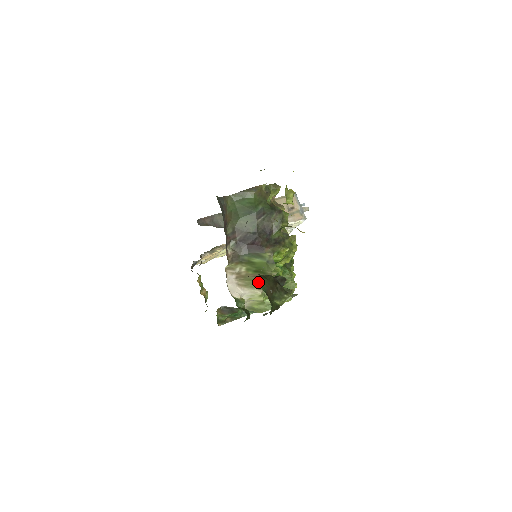
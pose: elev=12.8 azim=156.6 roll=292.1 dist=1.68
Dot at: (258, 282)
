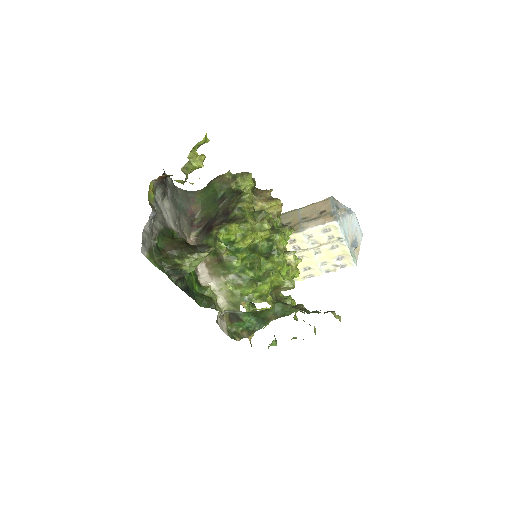
Dot at: (220, 267)
